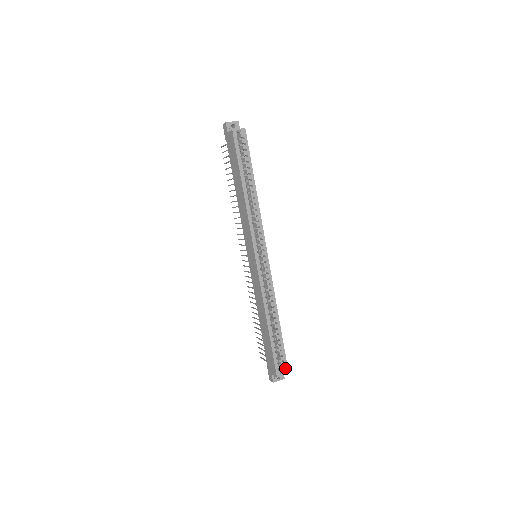
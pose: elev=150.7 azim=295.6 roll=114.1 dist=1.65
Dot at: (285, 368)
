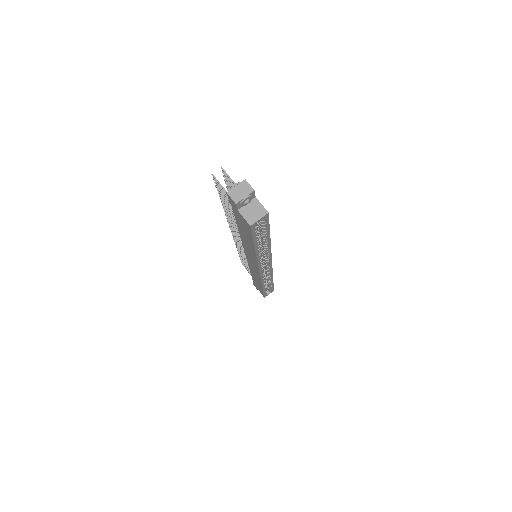
Dot at: occluded
